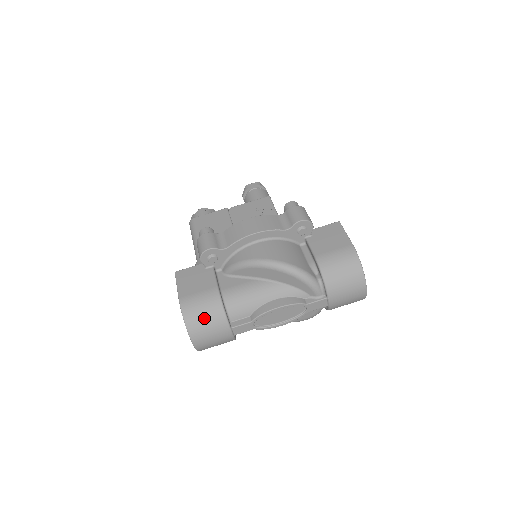
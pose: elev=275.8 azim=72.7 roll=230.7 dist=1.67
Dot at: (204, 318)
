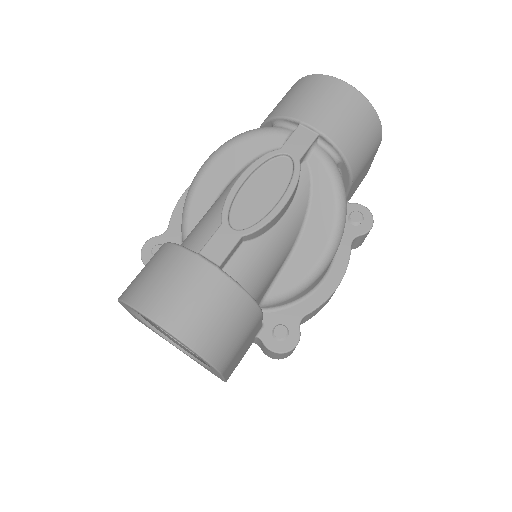
Dot at: (147, 273)
